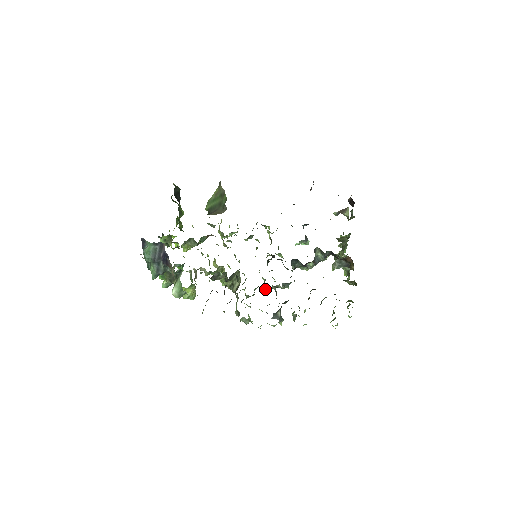
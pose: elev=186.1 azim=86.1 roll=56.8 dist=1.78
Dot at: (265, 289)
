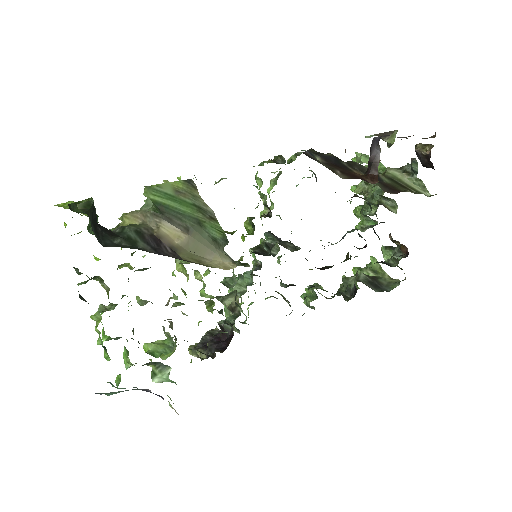
Dot at: occluded
